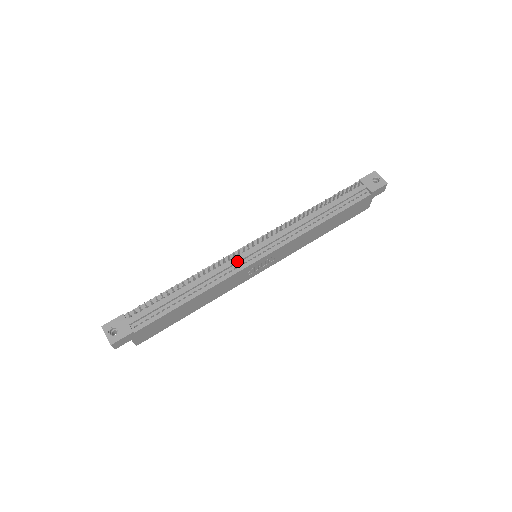
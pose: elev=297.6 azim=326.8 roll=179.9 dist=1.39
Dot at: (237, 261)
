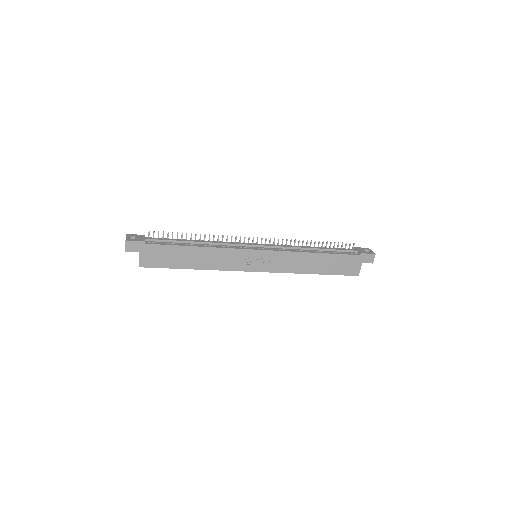
Dot at: (240, 244)
